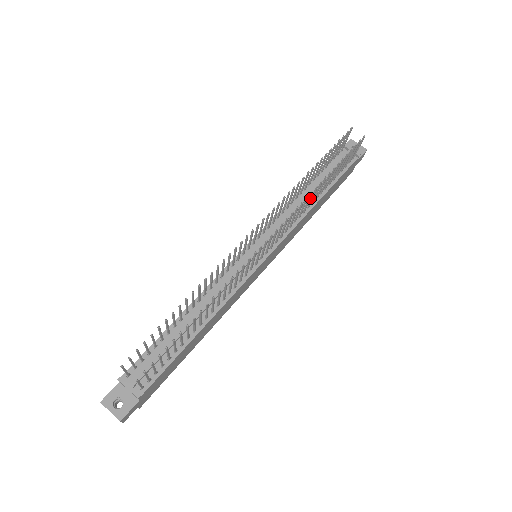
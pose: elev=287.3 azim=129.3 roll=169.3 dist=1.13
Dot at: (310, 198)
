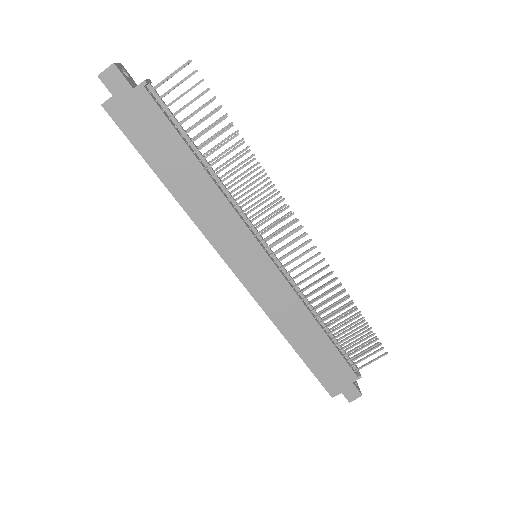
Dot at: (330, 292)
